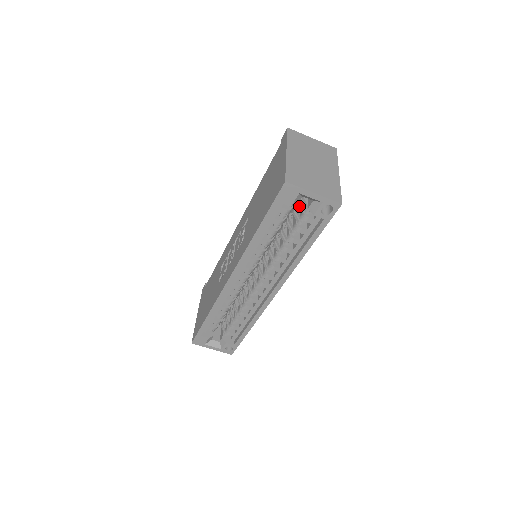
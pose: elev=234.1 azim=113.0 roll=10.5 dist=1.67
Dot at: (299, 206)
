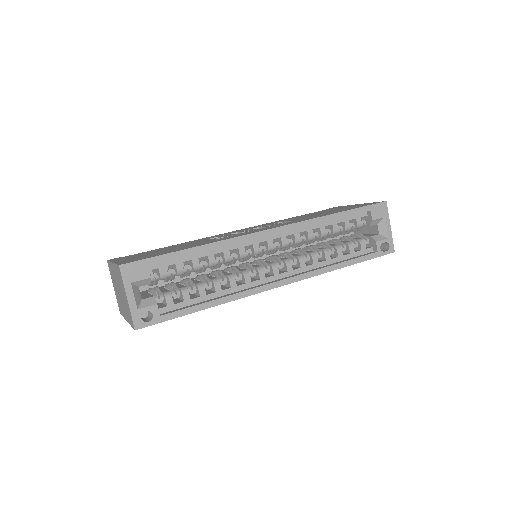
Dot at: occluded
